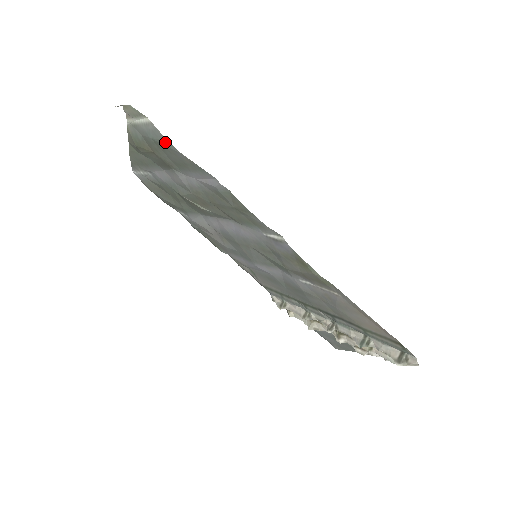
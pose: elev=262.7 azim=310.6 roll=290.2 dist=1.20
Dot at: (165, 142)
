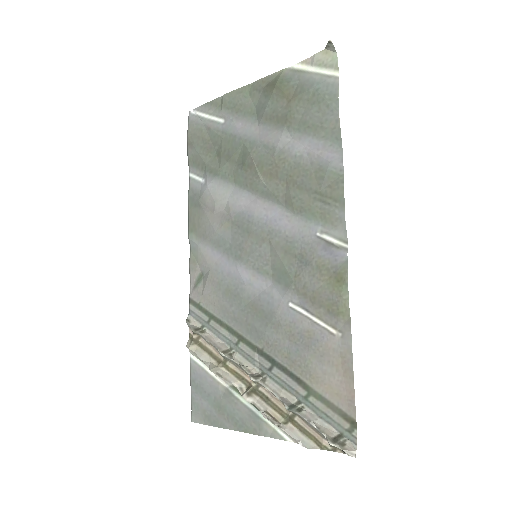
Dot at: (332, 98)
